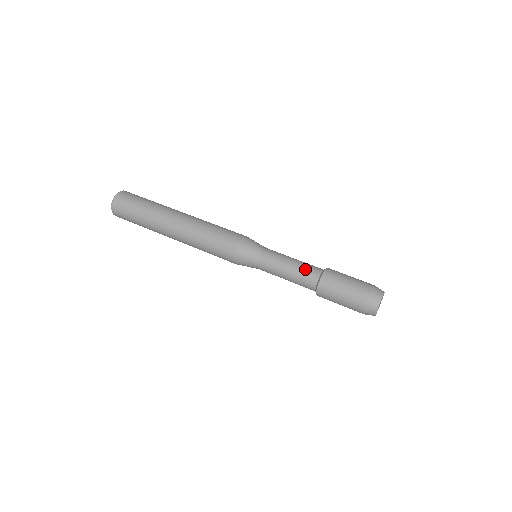
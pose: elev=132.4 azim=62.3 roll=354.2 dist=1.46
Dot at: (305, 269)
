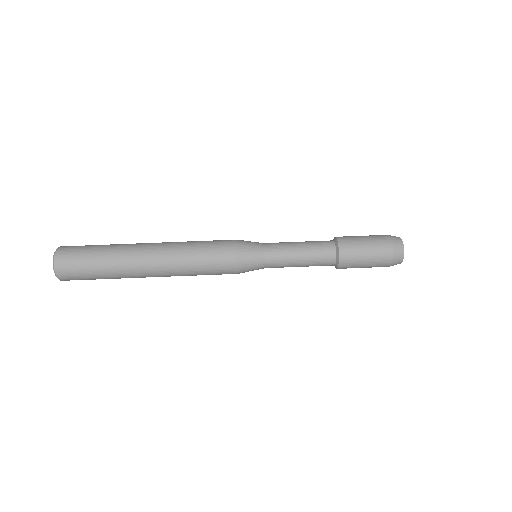
Dot at: (318, 263)
